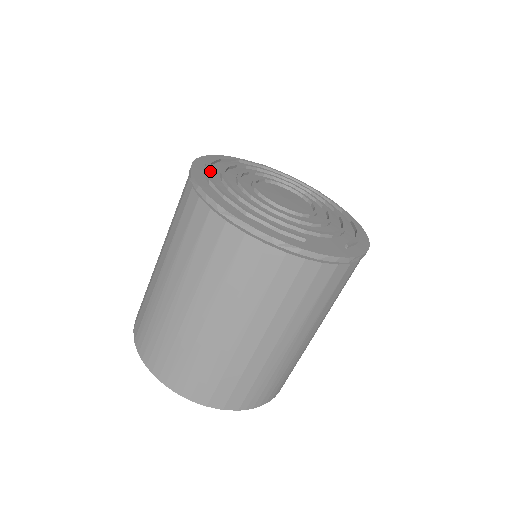
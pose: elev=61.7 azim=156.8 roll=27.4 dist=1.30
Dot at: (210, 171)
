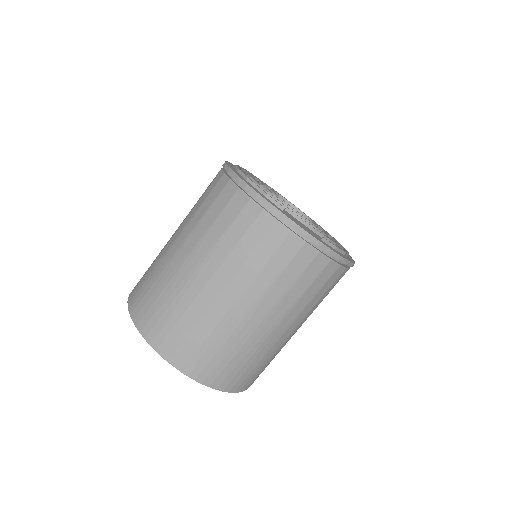
Dot at: (243, 171)
